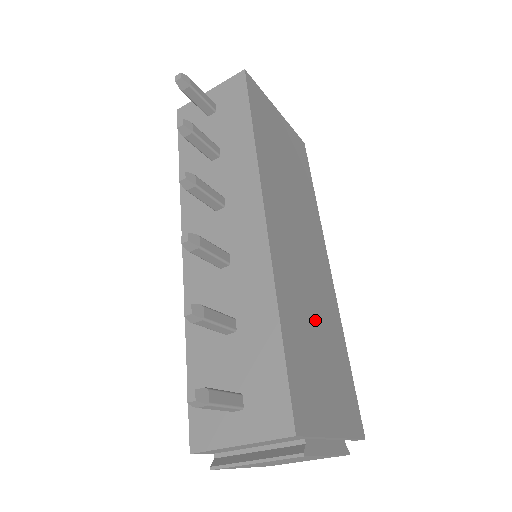
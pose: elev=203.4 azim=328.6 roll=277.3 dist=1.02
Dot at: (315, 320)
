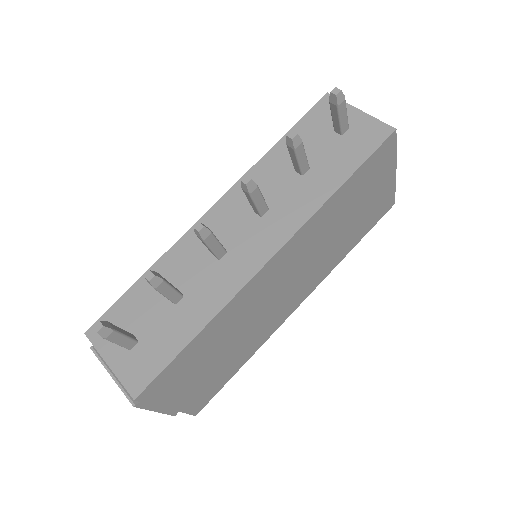
Dot at: (236, 338)
